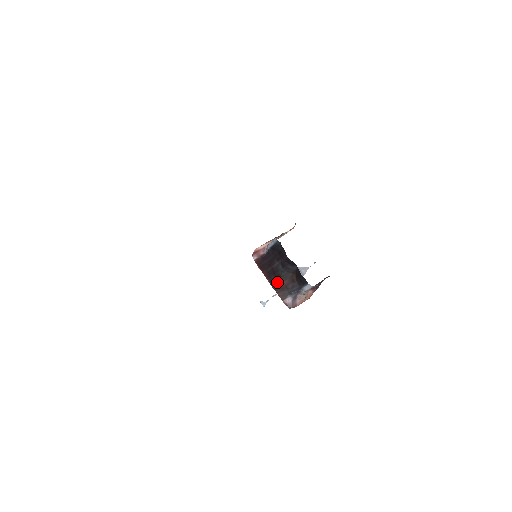
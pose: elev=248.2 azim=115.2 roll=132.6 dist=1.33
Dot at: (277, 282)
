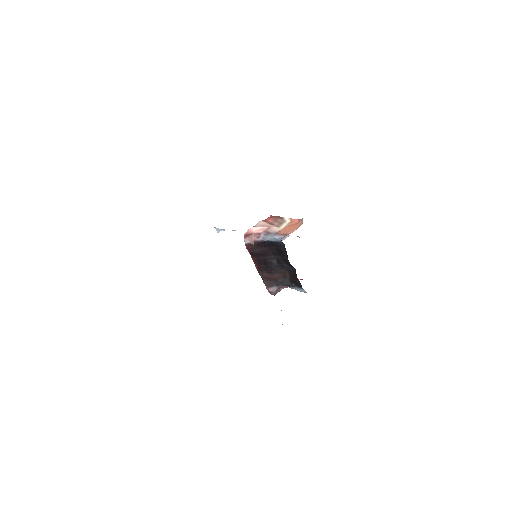
Dot at: (266, 272)
